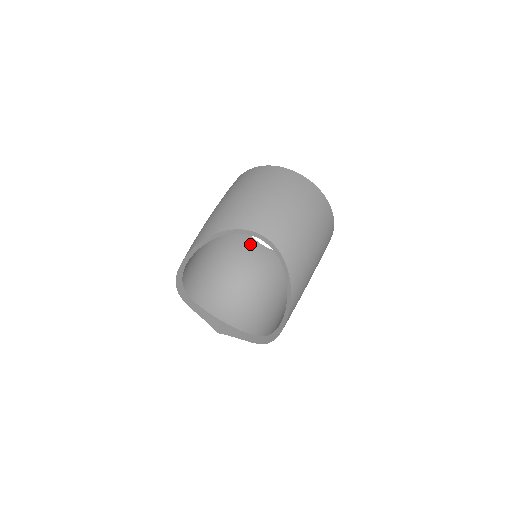
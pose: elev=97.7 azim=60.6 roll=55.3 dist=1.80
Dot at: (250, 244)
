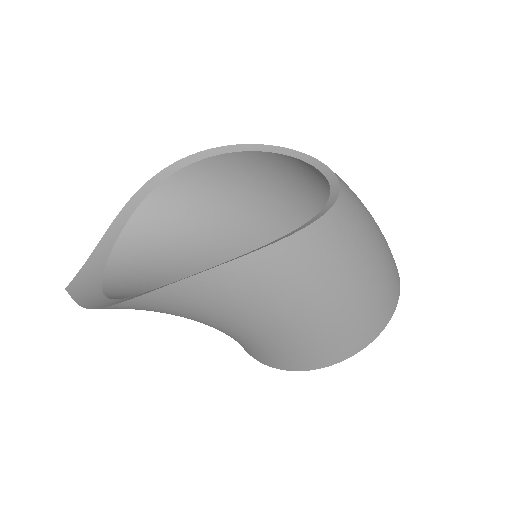
Dot at: occluded
